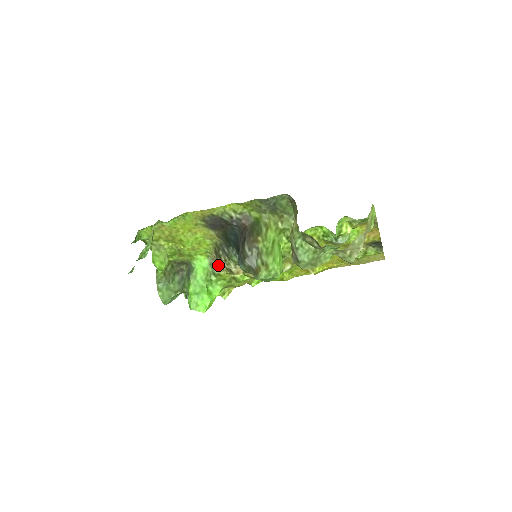
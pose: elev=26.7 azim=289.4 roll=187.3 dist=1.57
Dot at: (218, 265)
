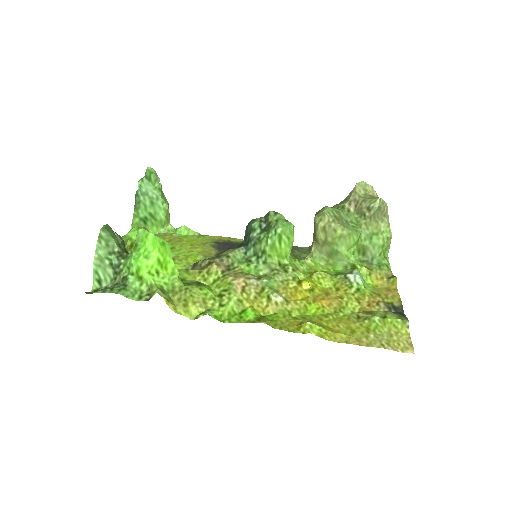
Dot at: occluded
